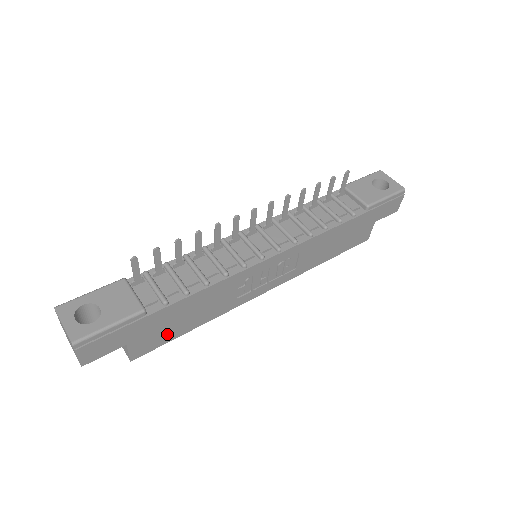
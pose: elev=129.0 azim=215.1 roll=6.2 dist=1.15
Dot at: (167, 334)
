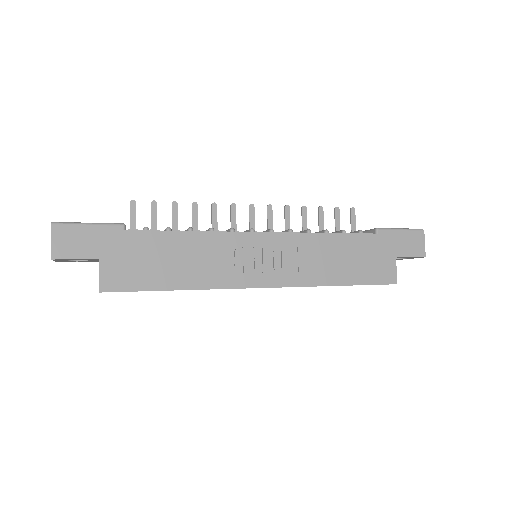
Dot at: (143, 276)
